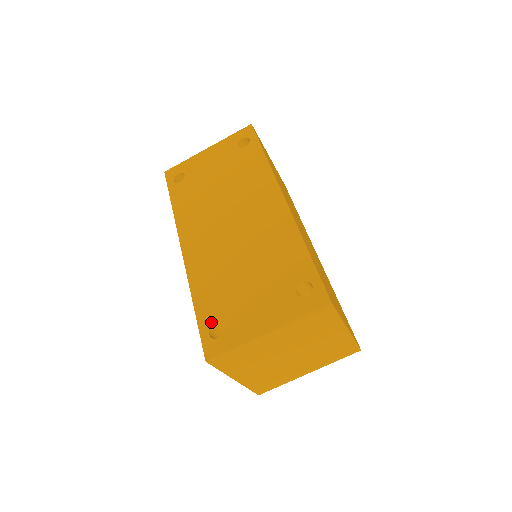
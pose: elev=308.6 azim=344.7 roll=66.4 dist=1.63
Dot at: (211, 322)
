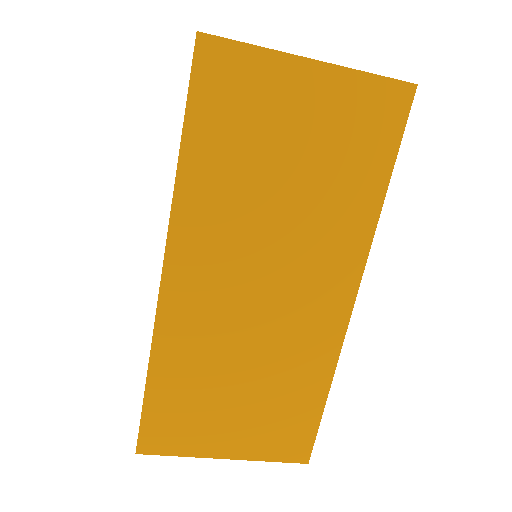
Dot at: occluded
